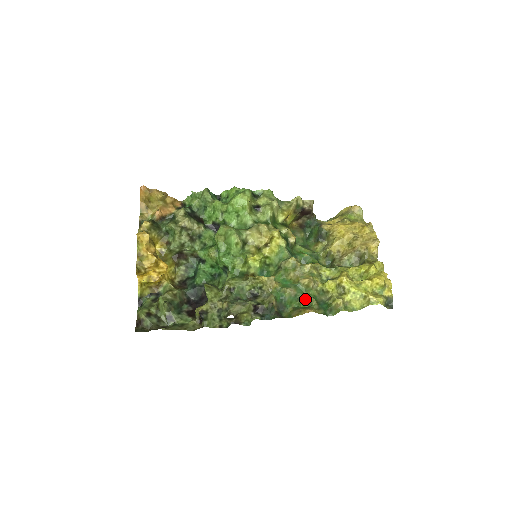
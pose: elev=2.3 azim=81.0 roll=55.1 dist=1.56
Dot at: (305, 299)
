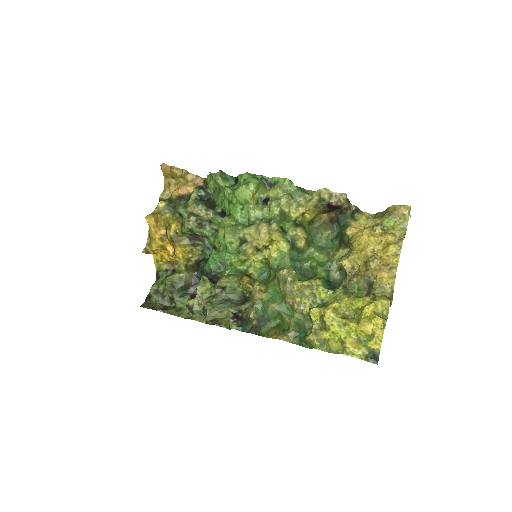
Dot at: (286, 320)
